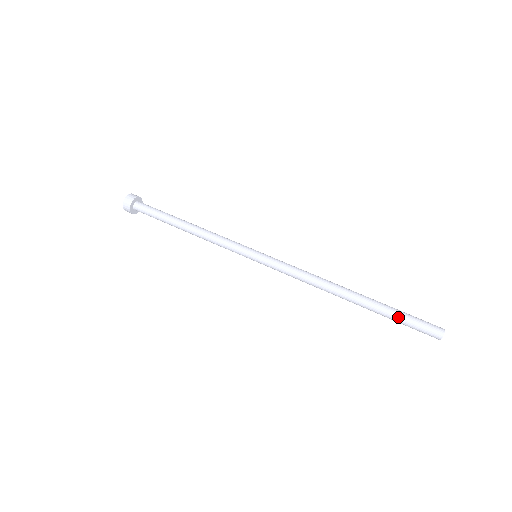
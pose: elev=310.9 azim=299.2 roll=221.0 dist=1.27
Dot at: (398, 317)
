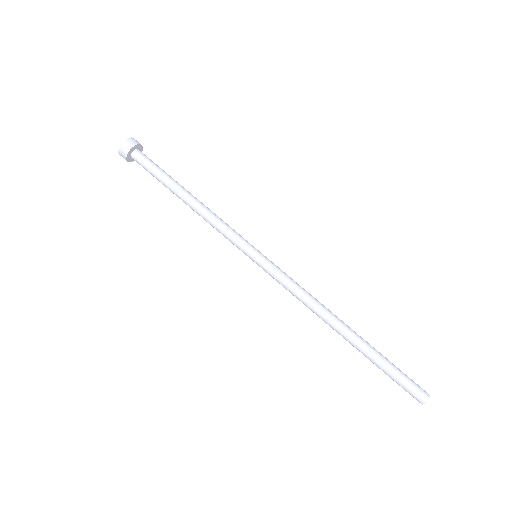
Dot at: (386, 371)
